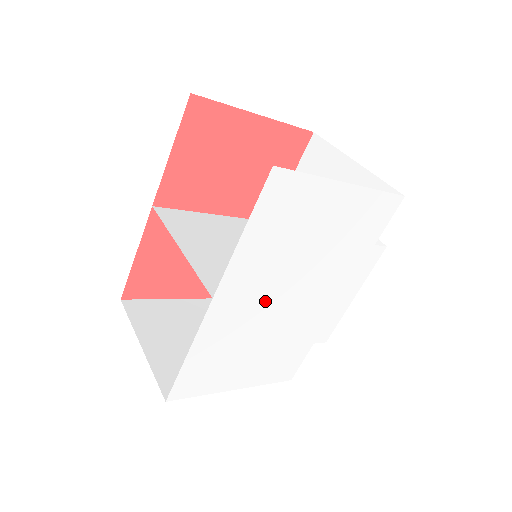
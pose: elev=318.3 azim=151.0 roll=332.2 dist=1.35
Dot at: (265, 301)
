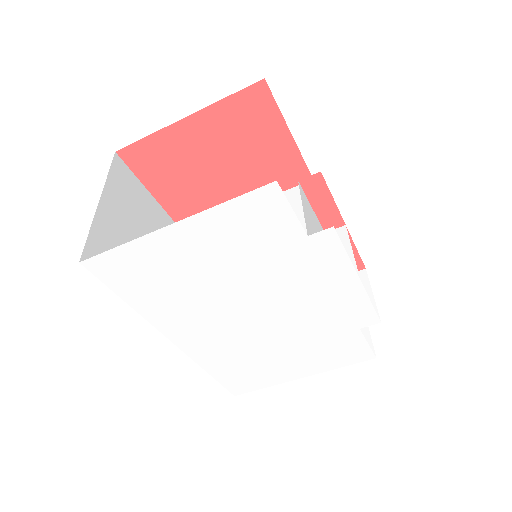
Dot at: (228, 325)
